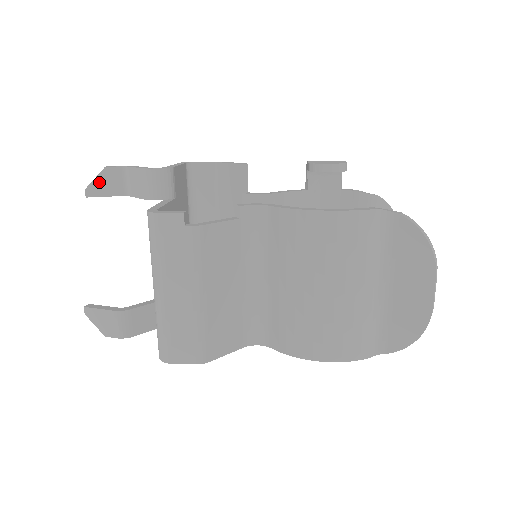
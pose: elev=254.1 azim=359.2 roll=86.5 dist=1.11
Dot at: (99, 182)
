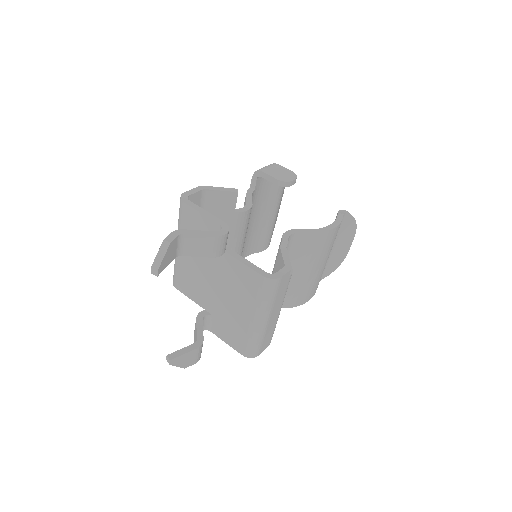
Dot at: (166, 258)
